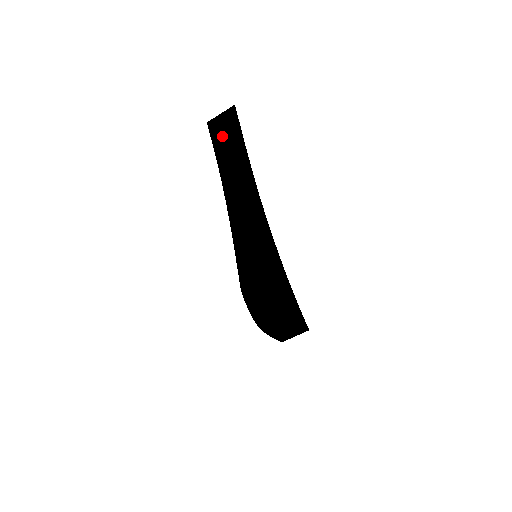
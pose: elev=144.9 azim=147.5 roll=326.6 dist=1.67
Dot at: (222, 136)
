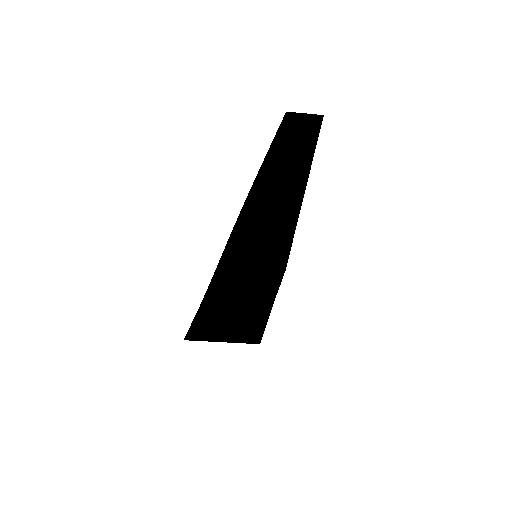
Dot at: (300, 134)
